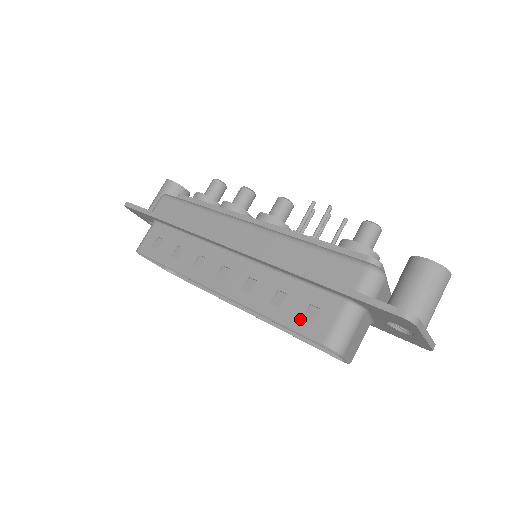
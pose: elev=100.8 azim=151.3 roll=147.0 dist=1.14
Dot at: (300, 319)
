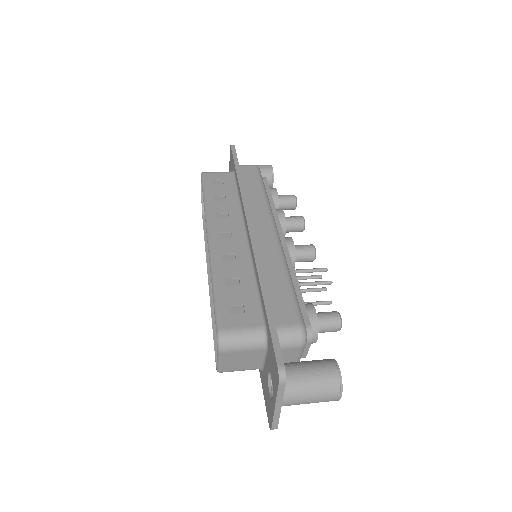
Dot at: (227, 304)
